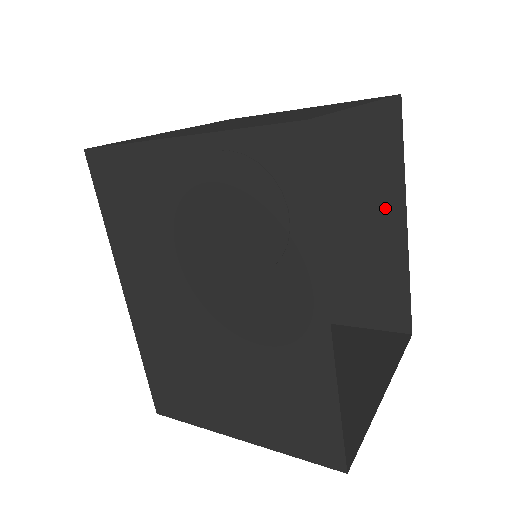
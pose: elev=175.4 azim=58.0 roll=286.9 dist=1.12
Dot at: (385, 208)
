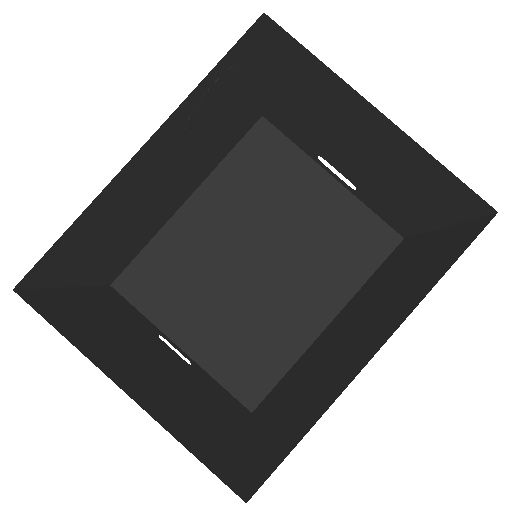
Dot at: (383, 331)
